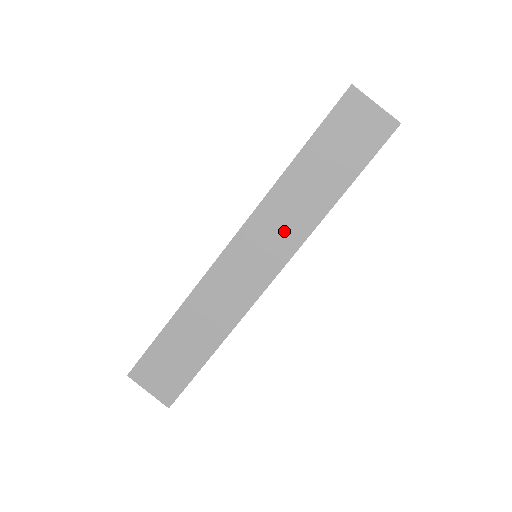
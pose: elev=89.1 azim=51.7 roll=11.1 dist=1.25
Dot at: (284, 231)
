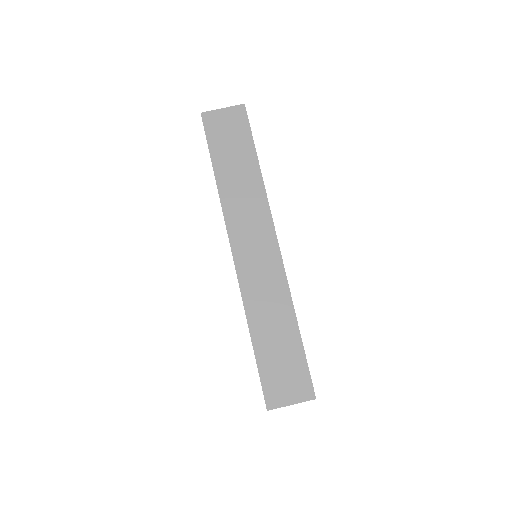
Dot at: (253, 214)
